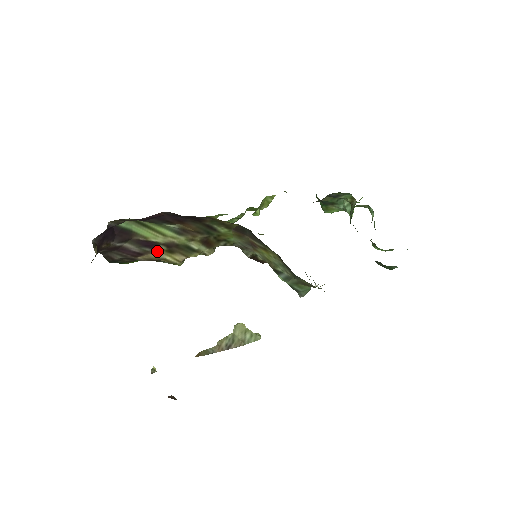
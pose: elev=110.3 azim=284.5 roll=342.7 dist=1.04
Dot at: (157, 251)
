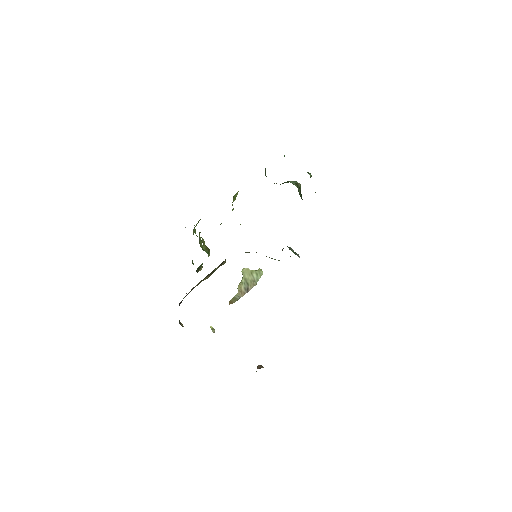
Dot at: occluded
